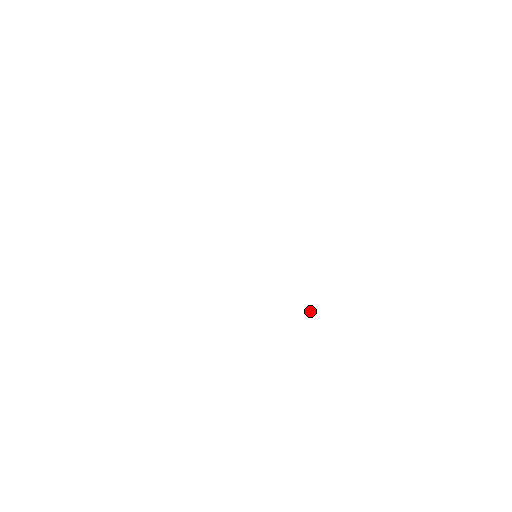
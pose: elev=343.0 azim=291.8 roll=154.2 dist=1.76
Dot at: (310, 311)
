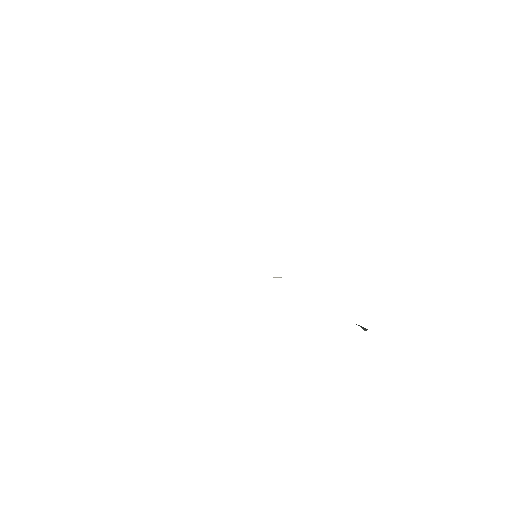
Dot at: occluded
